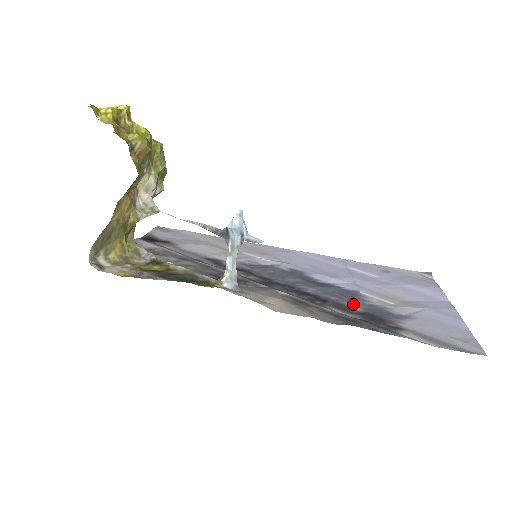
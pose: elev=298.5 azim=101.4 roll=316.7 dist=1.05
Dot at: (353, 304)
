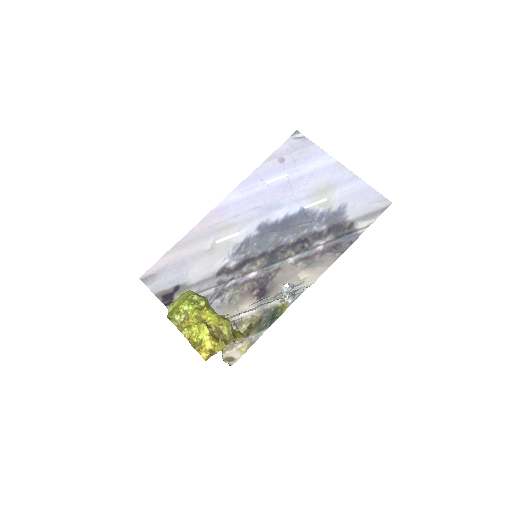
Dot at: (317, 226)
